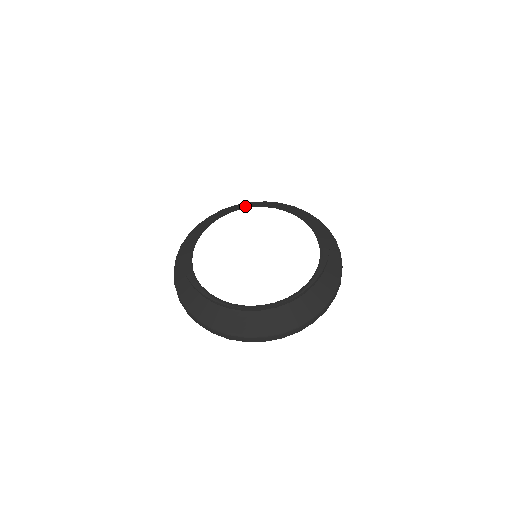
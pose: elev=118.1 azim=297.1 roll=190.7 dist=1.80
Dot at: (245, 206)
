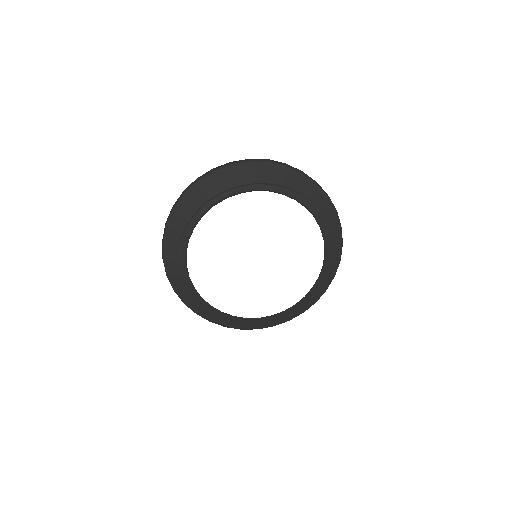
Dot at: (228, 183)
